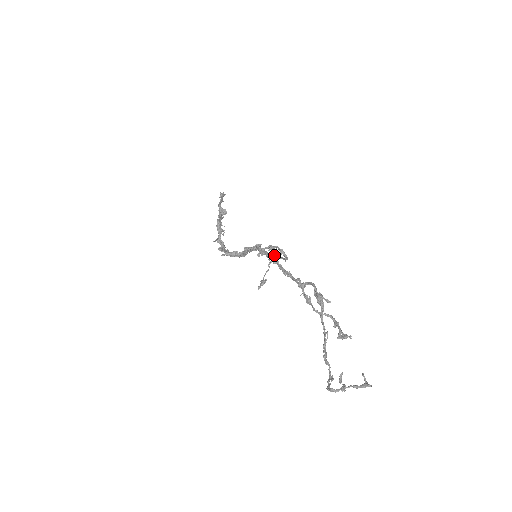
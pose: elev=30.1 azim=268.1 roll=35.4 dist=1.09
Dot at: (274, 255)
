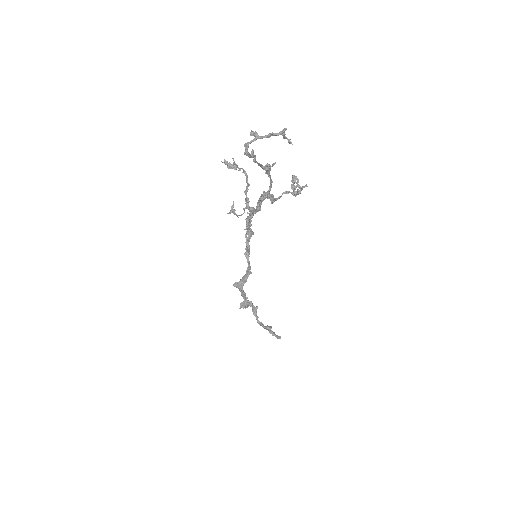
Dot at: (246, 198)
